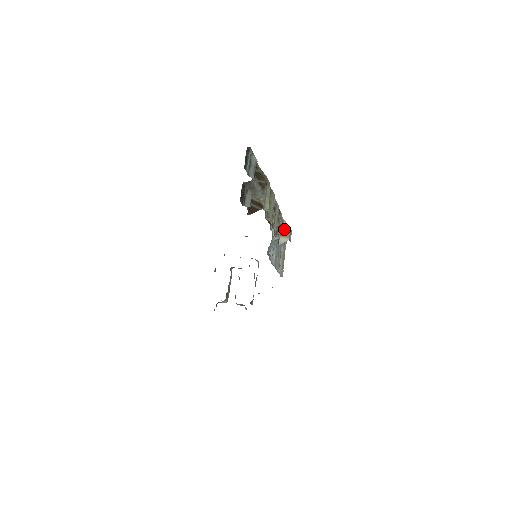
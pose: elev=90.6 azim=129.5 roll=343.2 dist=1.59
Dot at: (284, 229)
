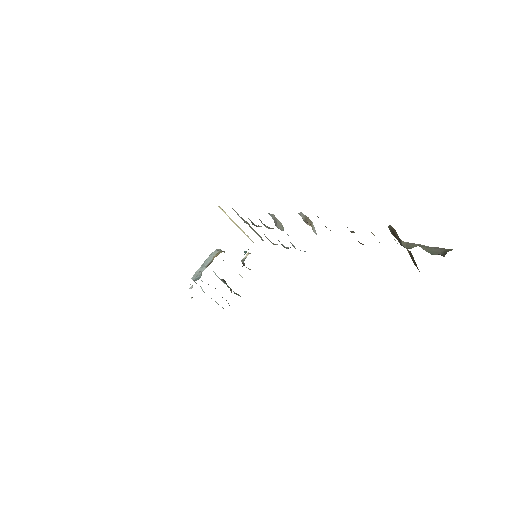
Dot at: (306, 220)
